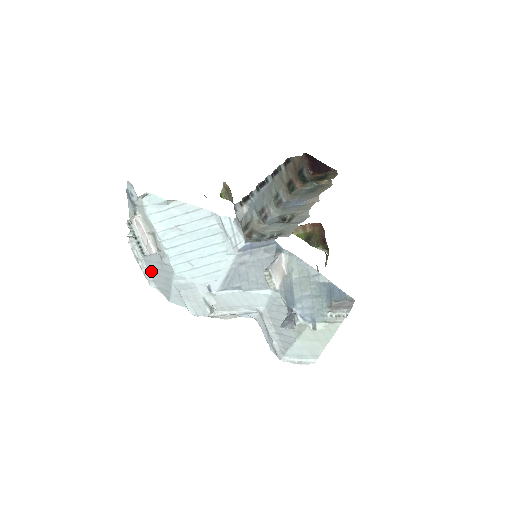
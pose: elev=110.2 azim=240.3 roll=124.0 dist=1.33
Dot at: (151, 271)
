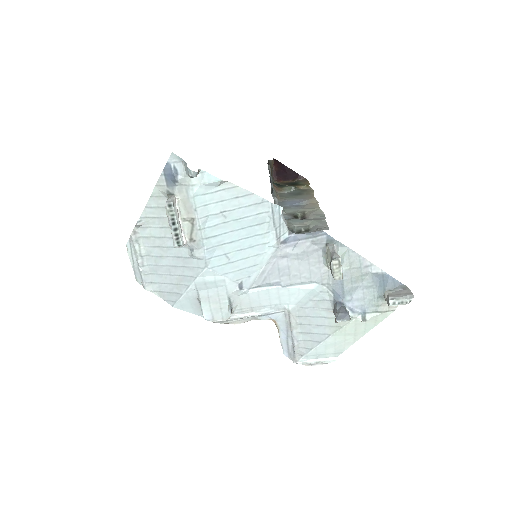
Dot at: (154, 270)
